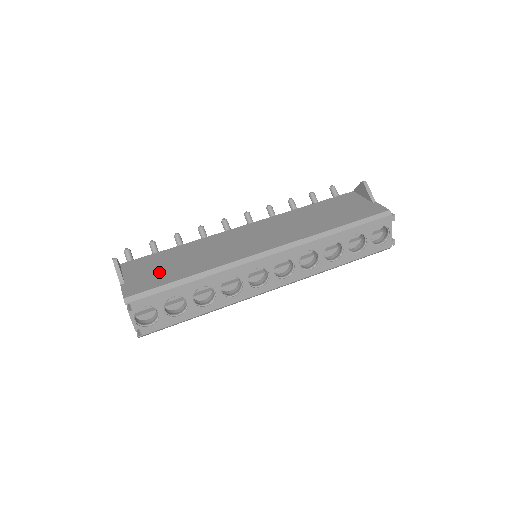
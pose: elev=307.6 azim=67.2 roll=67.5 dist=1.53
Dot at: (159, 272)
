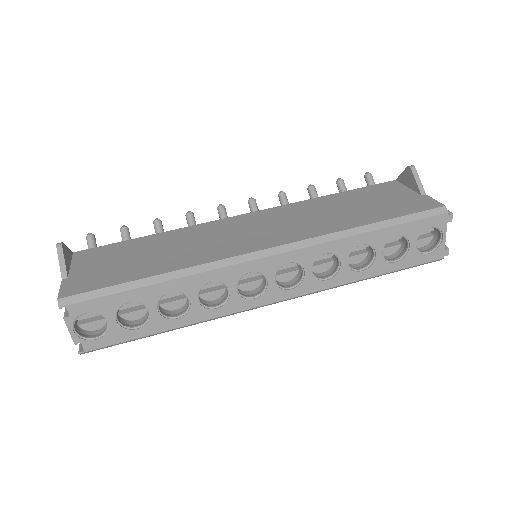
Dot at: (116, 267)
